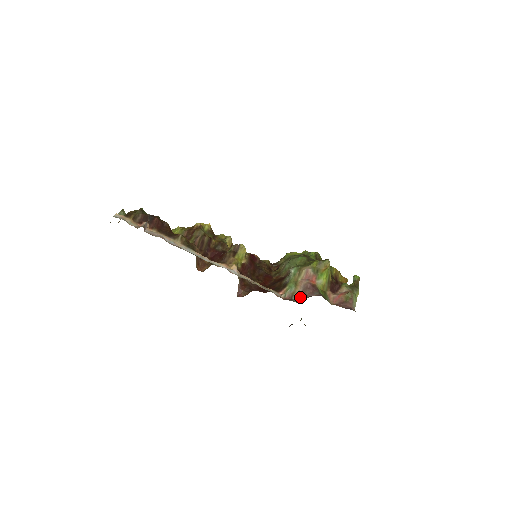
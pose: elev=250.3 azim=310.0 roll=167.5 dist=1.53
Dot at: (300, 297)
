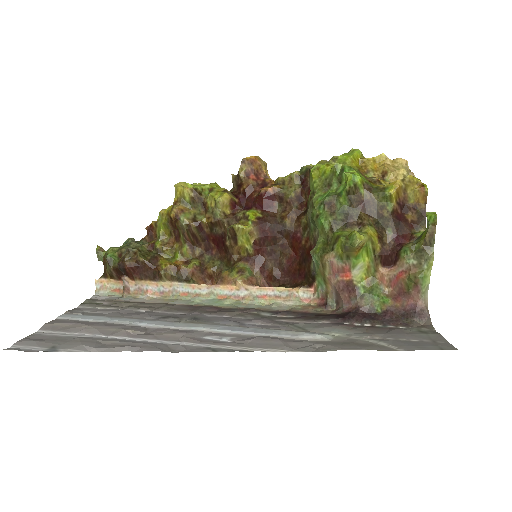
Dot at: (336, 301)
